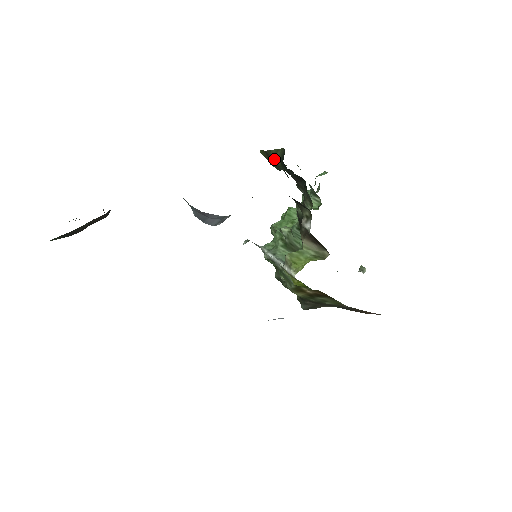
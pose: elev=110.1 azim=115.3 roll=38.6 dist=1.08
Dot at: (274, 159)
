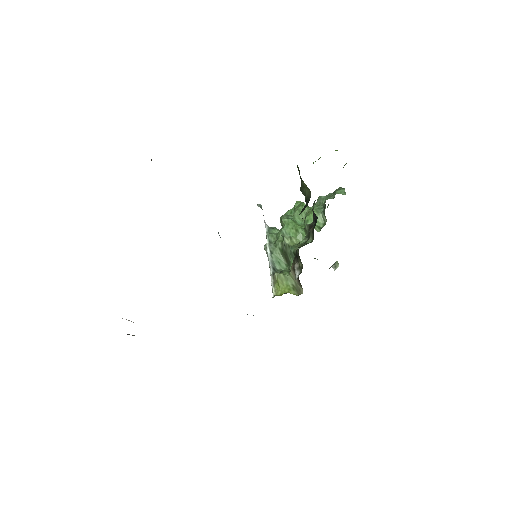
Dot at: (302, 188)
